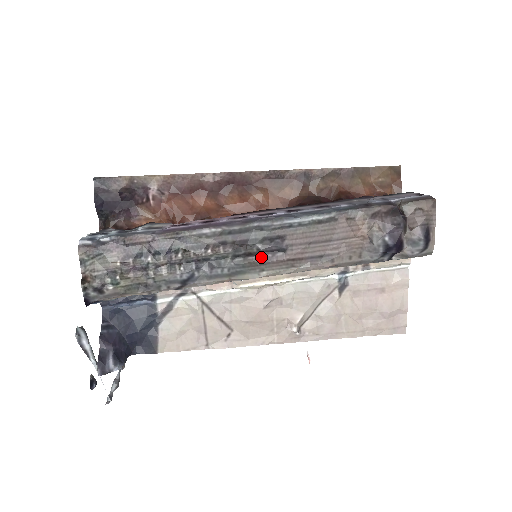
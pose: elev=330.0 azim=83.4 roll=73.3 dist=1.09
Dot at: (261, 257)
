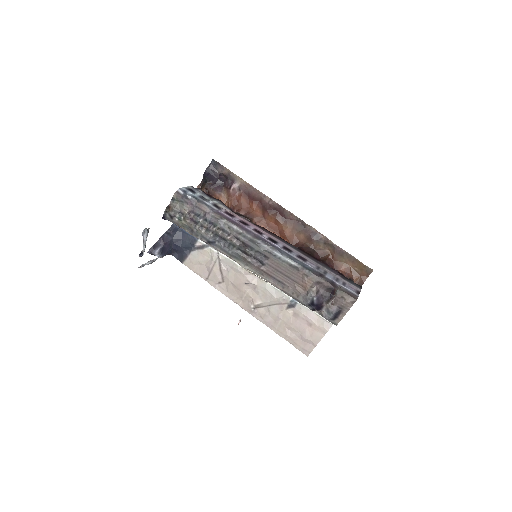
Dot at: (250, 259)
